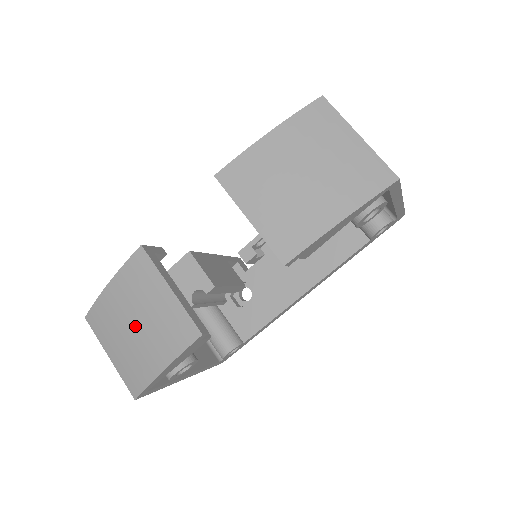
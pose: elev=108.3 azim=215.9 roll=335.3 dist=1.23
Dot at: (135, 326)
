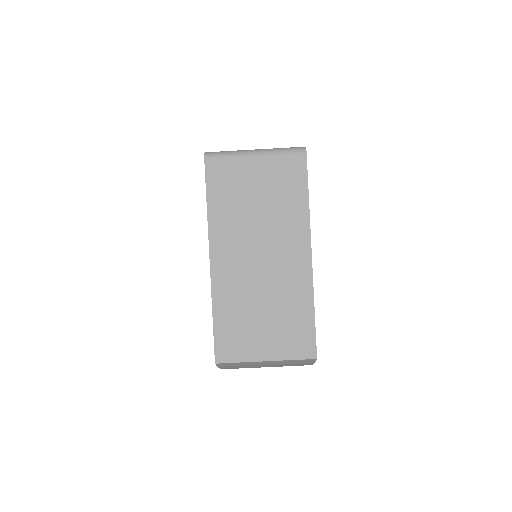
Dot at: occluded
